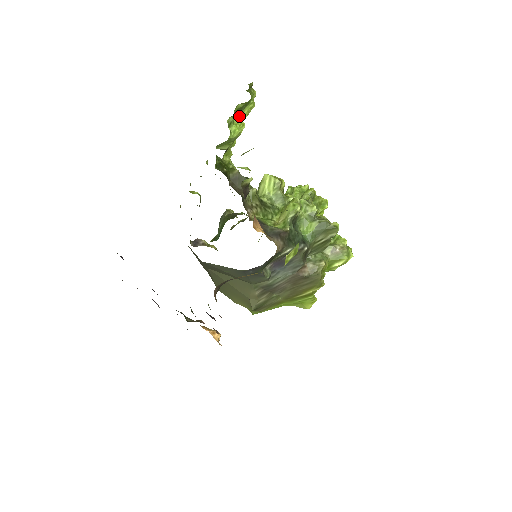
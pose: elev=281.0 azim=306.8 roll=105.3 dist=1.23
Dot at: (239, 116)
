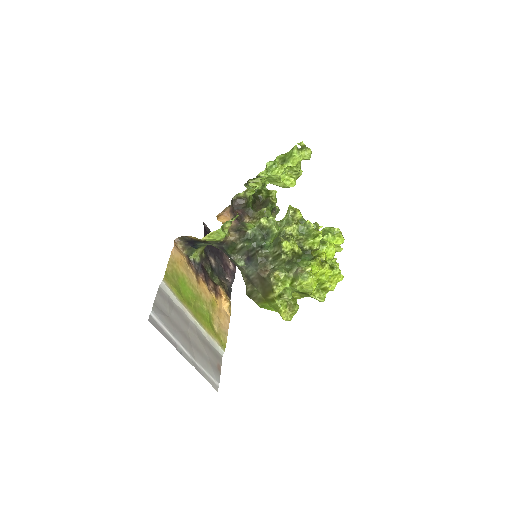
Dot at: (286, 164)
